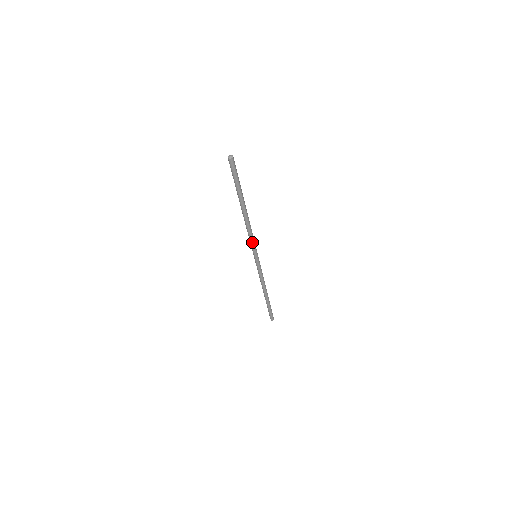
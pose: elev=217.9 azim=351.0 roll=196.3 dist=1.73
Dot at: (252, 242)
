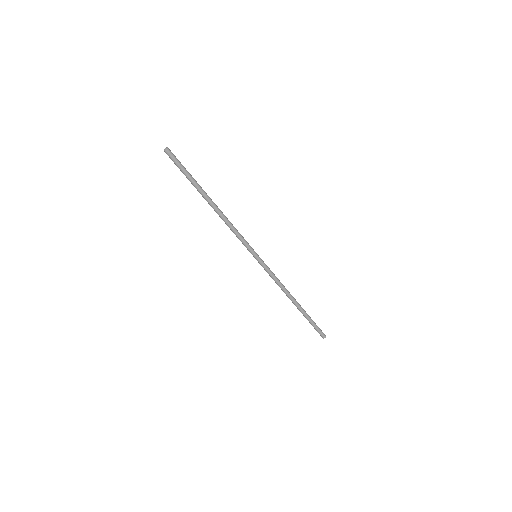
Dot at: (241, 239)
